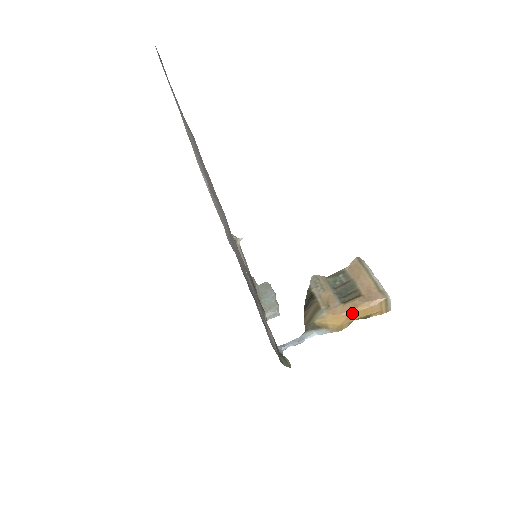
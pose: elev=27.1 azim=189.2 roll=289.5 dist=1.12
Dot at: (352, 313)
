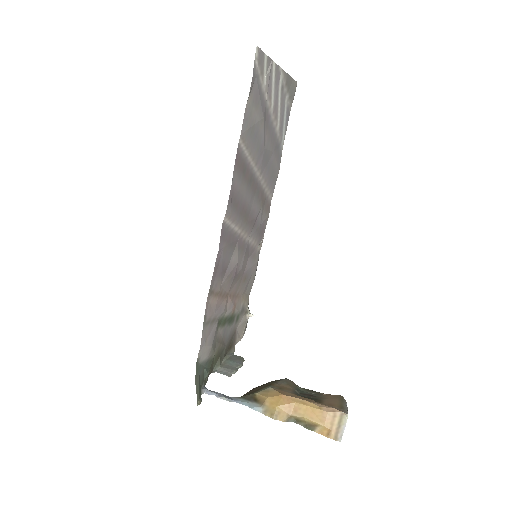
Dot at: (298, 403)
